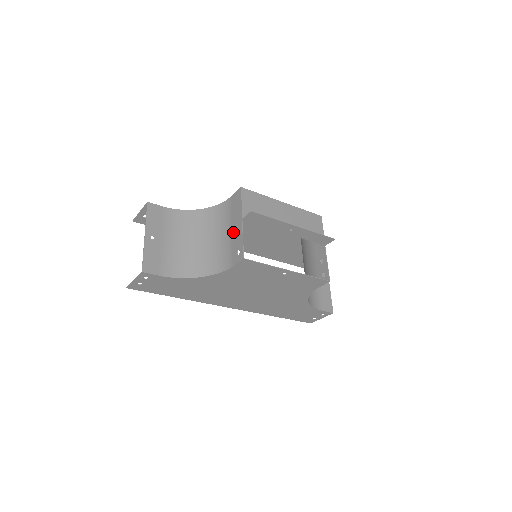
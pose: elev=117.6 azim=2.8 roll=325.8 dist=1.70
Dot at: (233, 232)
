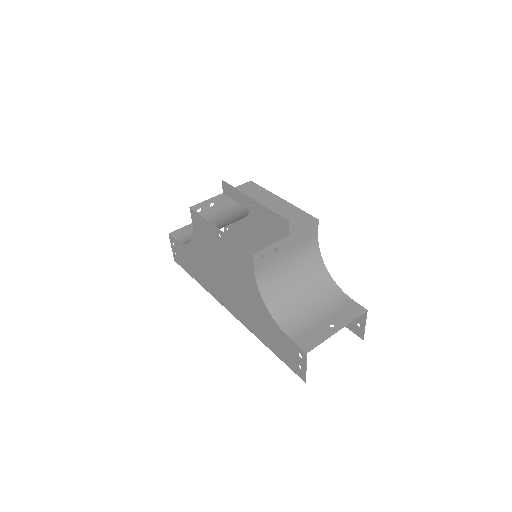
Dot at: (220, 207)
